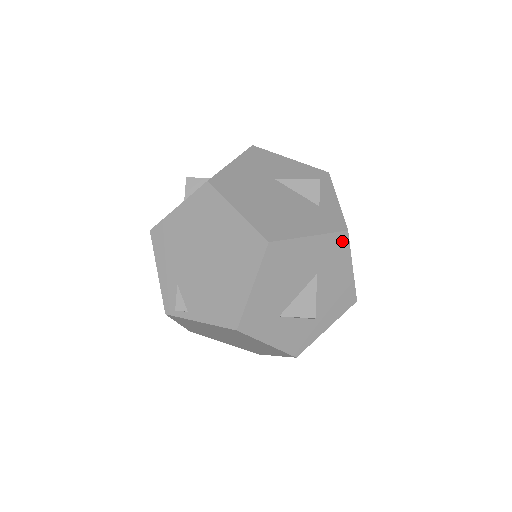
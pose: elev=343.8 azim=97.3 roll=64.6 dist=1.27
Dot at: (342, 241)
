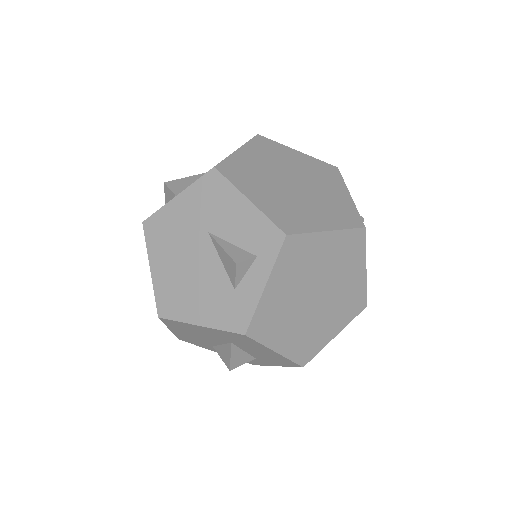
Dot at: (244, 337)
